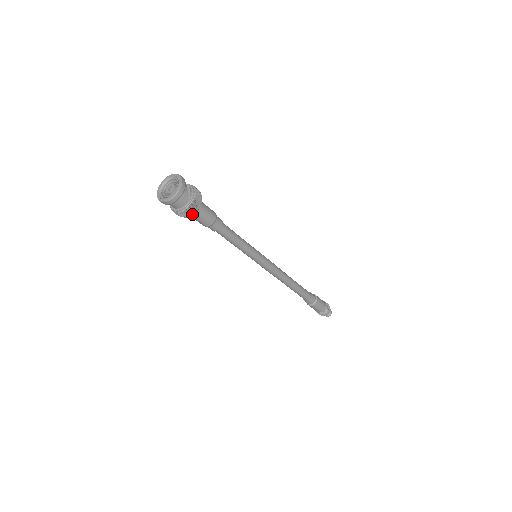
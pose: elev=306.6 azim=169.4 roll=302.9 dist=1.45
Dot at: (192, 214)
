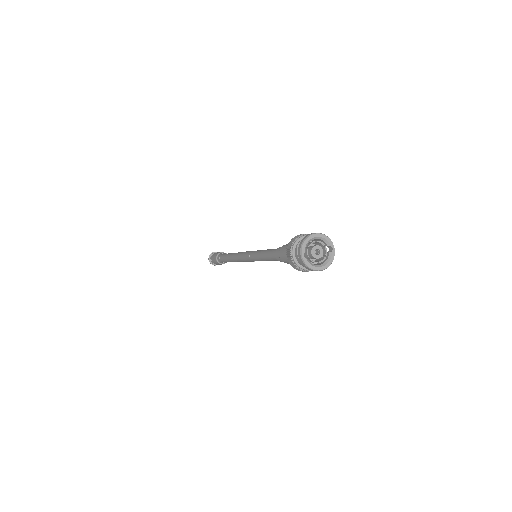
Dot at: (297, 269)
